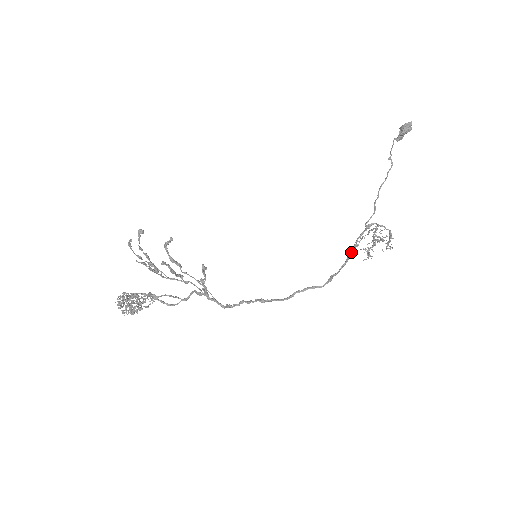
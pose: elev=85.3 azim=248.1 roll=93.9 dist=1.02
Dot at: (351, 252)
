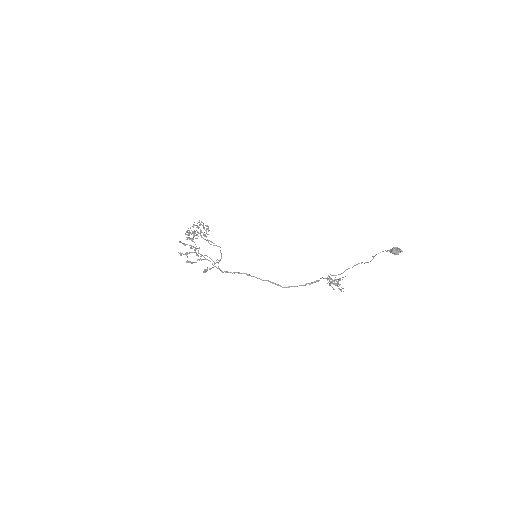
Dot at: (310, 283)
